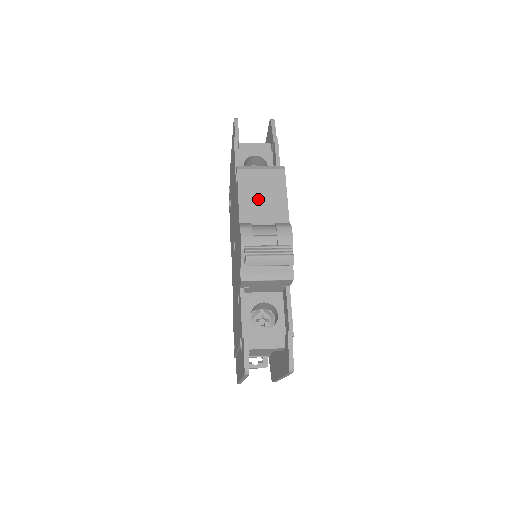
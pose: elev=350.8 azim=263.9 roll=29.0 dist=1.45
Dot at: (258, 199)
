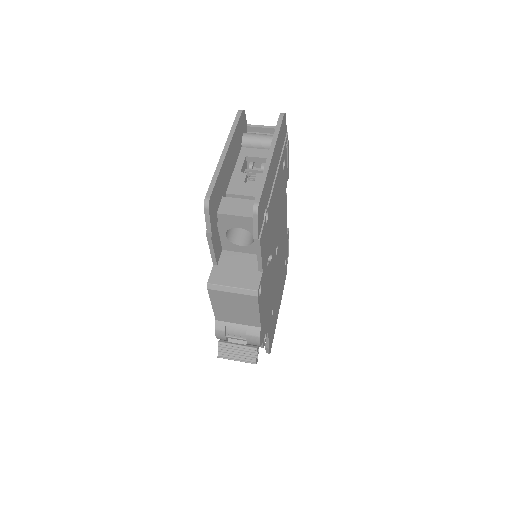
Dot at: (231, 311)
